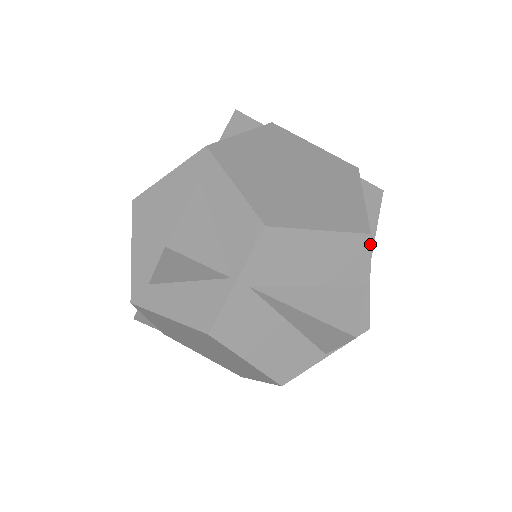
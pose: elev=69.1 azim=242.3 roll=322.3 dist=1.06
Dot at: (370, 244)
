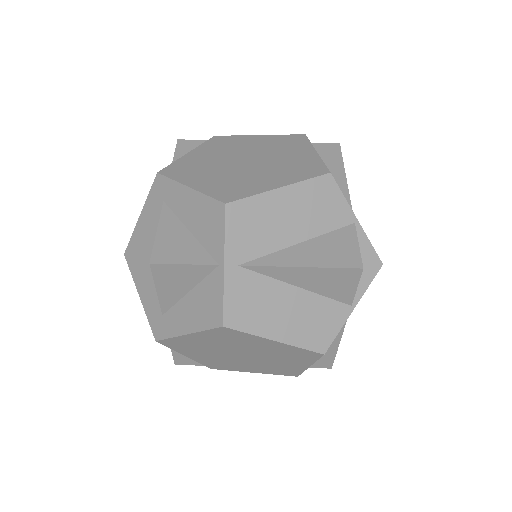
Dot at: (335, 182)
